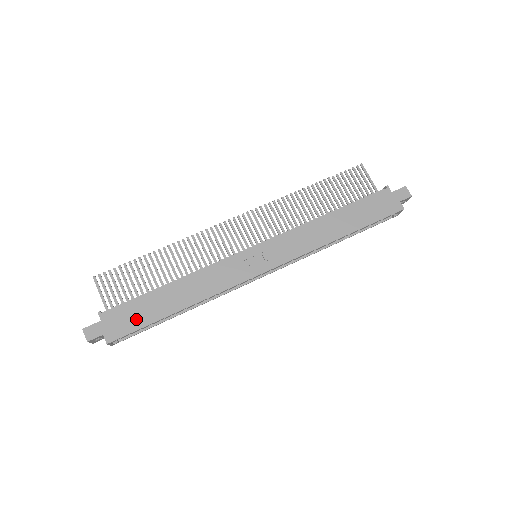
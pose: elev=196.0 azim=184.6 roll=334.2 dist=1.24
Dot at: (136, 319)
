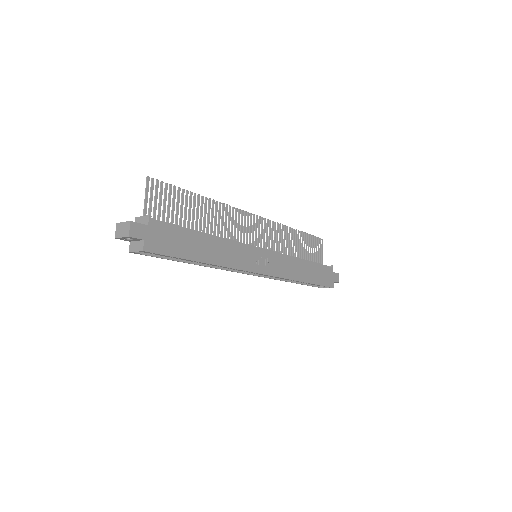
Dot at: (174, 245)
